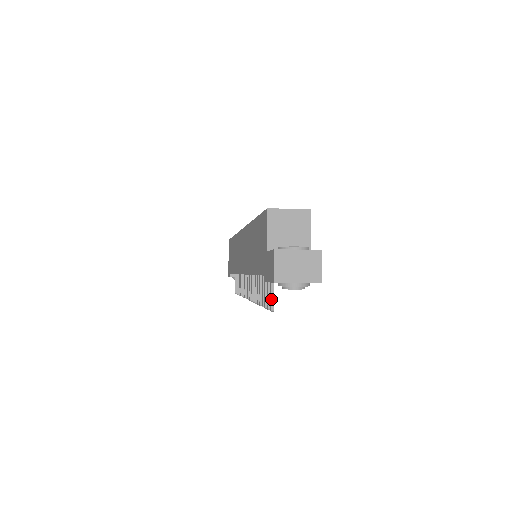
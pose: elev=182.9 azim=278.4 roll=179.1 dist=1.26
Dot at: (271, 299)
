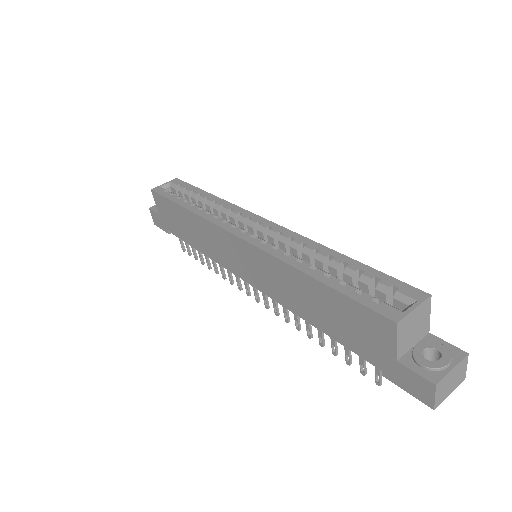
Dot at: (380, 378)
